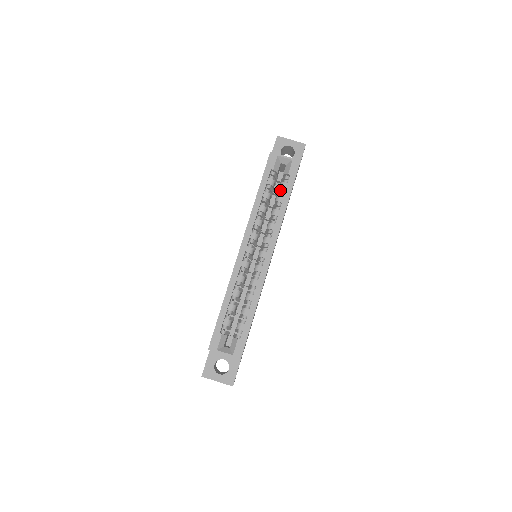
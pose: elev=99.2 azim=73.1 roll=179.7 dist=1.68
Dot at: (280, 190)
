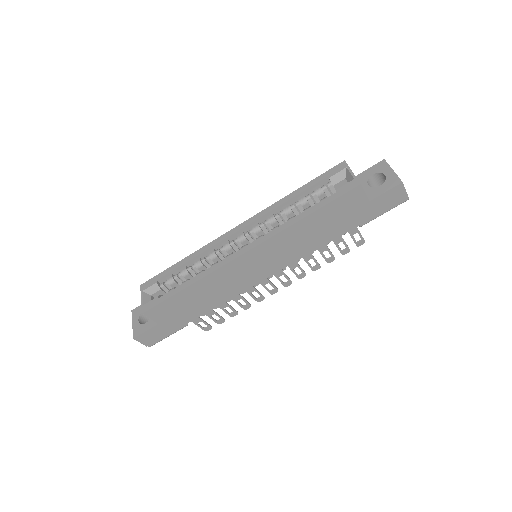
Dot at: occluded
